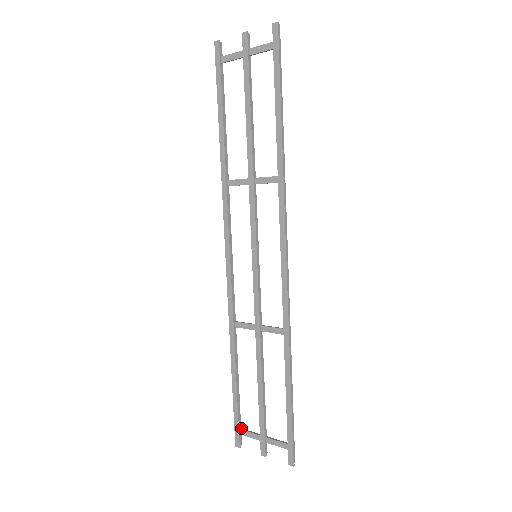
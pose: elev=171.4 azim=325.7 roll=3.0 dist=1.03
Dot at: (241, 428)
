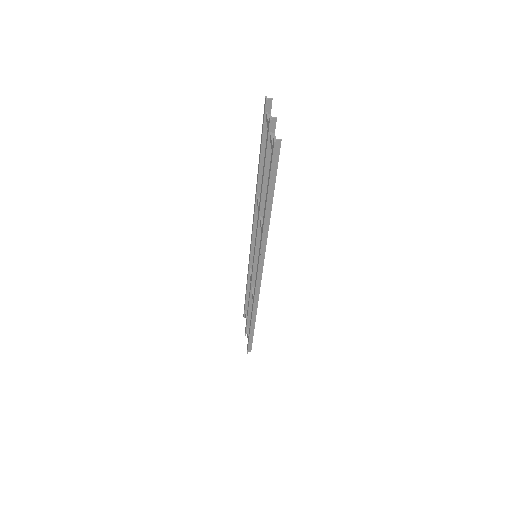
Dot at: occluded
